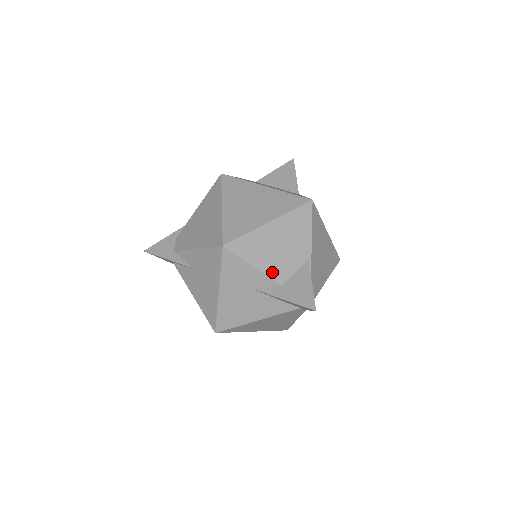
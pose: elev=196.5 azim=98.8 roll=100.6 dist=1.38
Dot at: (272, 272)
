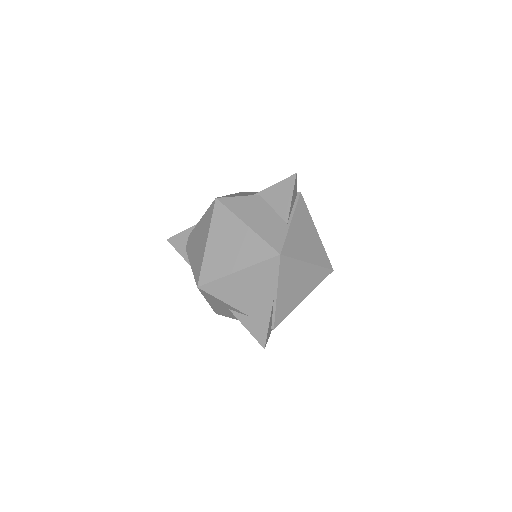
Dot at: (240, 306)
